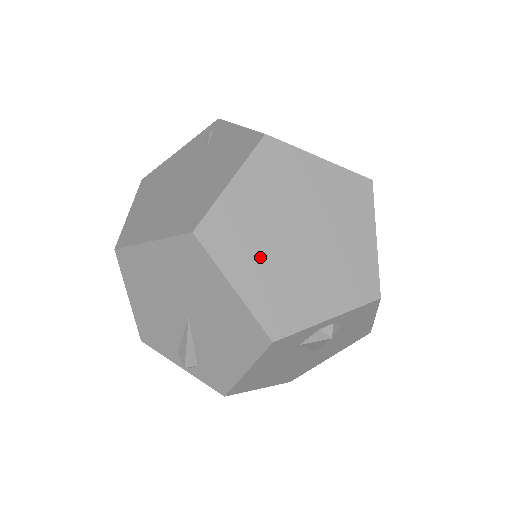
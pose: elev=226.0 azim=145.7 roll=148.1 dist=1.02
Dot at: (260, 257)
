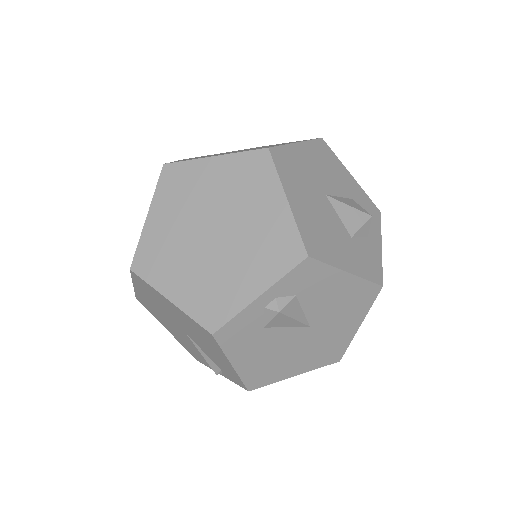
Dot at: (184, 266)
